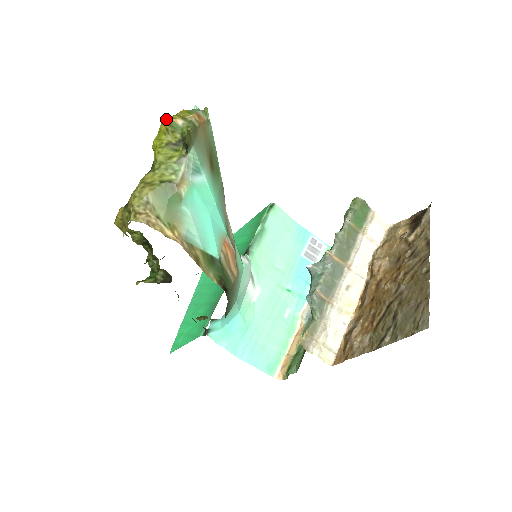
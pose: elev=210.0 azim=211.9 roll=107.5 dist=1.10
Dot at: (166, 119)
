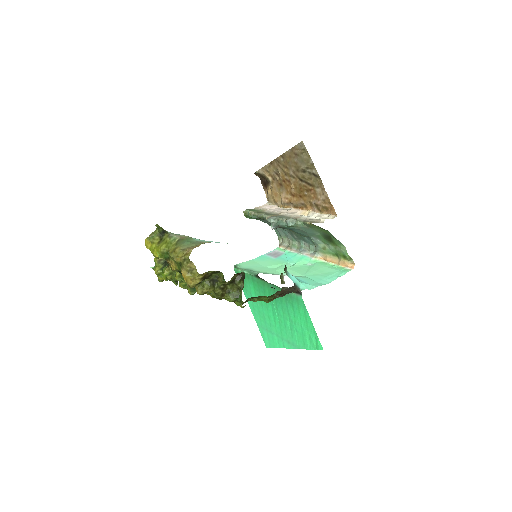
Dot at: (145, 242)
